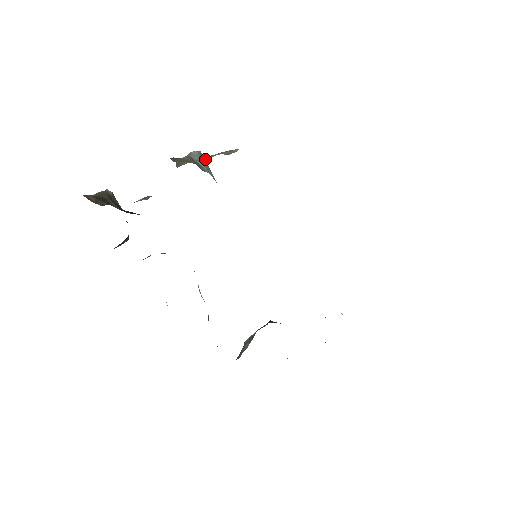
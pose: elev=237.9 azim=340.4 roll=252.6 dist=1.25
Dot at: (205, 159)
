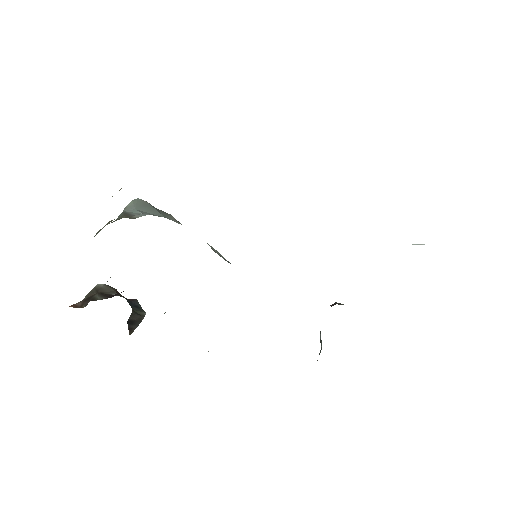
Dot at: occluded
